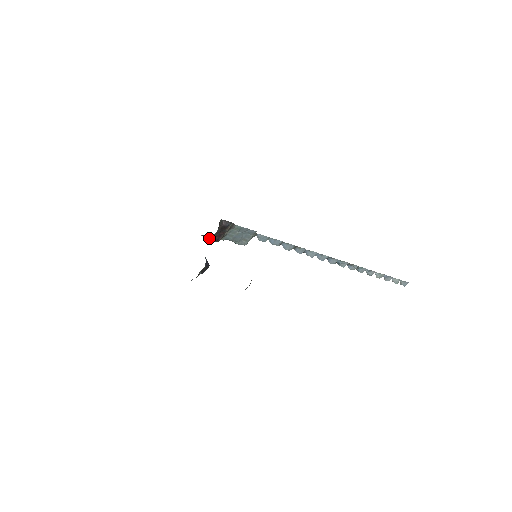
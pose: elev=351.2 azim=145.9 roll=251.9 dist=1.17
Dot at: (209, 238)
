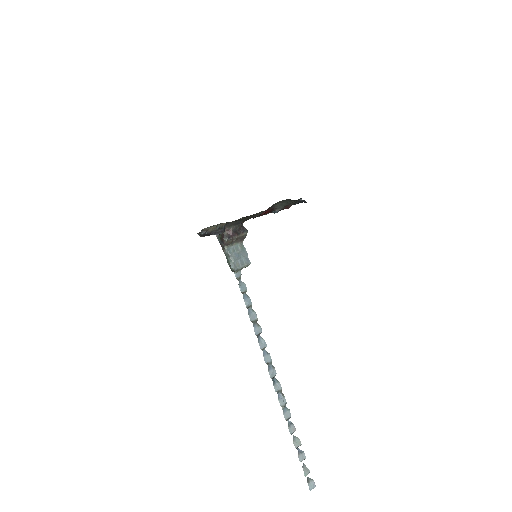
Dot at: (223, 233)
